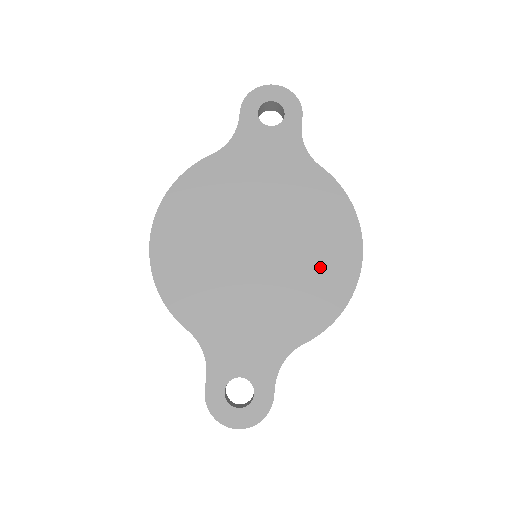
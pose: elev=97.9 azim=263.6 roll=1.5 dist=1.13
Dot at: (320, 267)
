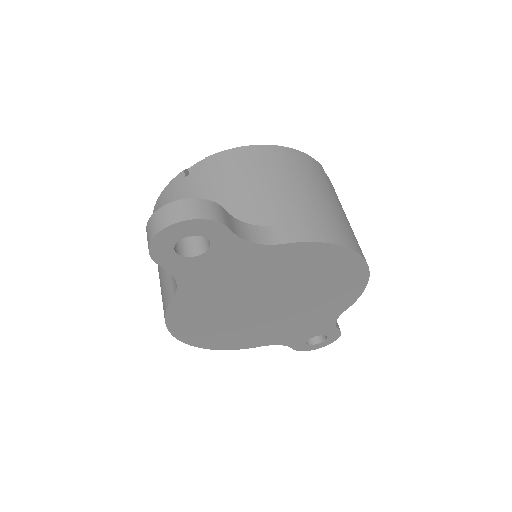
Dot at: (332, 284)
